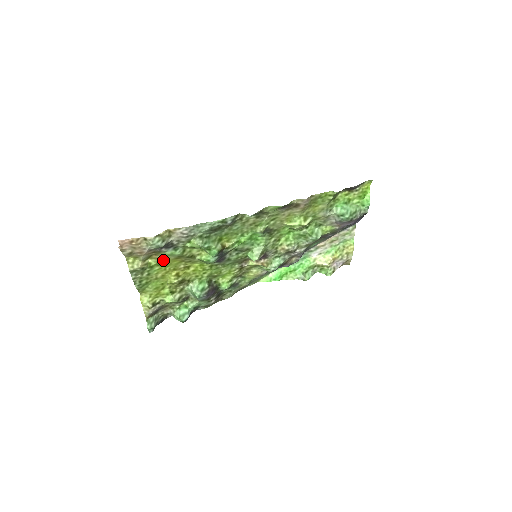
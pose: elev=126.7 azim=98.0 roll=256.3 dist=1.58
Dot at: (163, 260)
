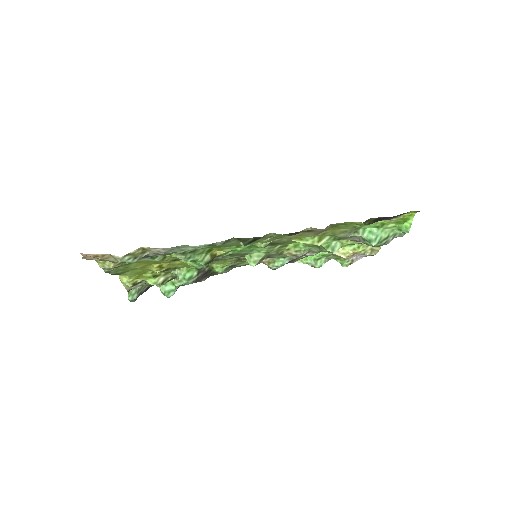
Dot at: (140, 260)
